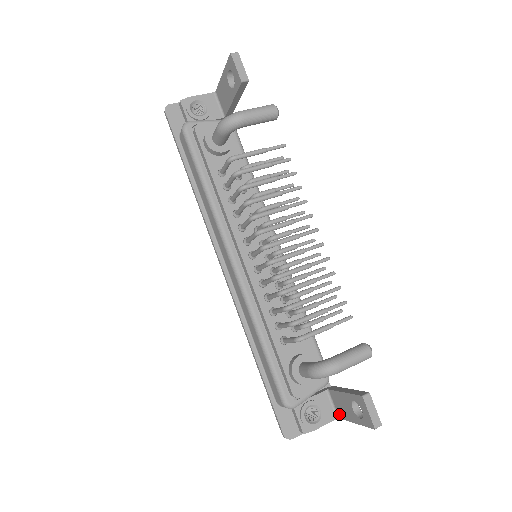
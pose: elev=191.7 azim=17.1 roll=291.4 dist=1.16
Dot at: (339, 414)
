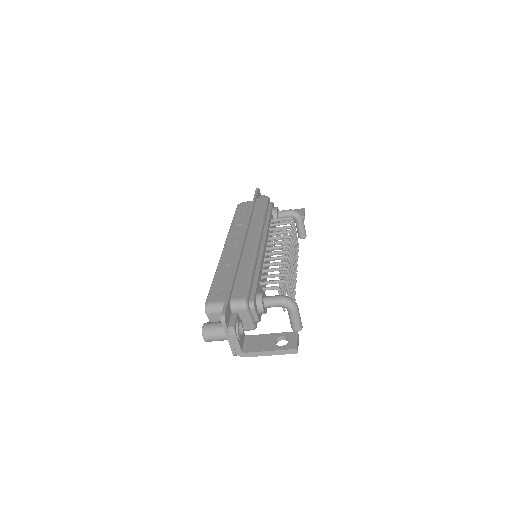
Dot at: (247, 349)
